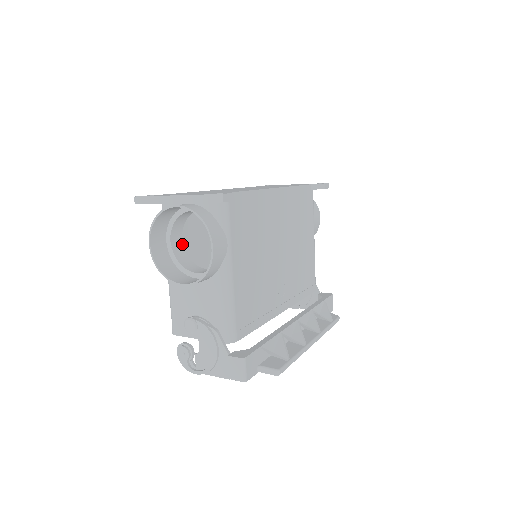
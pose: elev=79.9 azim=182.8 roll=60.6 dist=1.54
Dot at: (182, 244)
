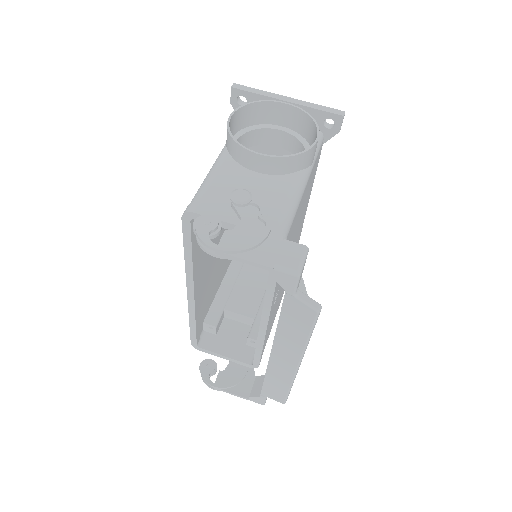
Dot at: occluded
